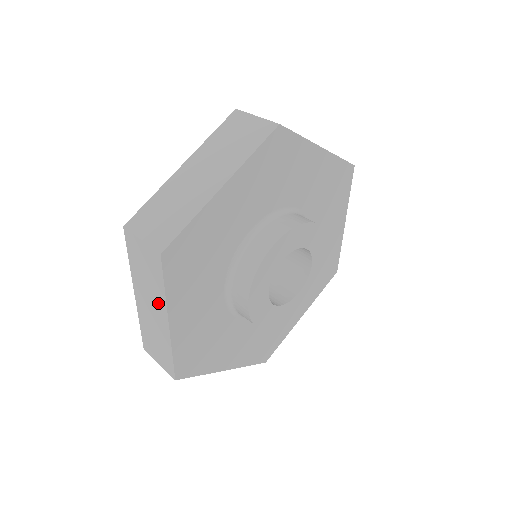
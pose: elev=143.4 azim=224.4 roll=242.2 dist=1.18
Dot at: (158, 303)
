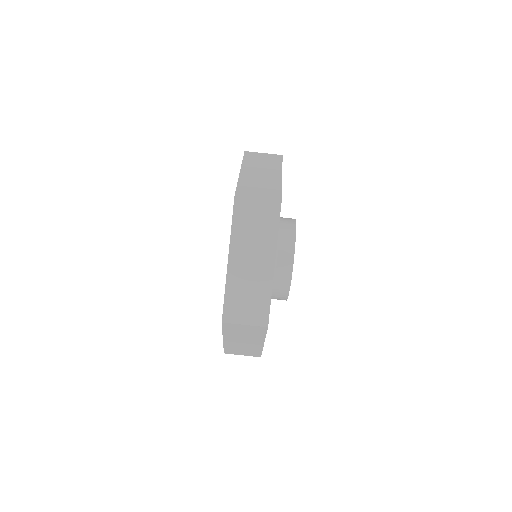
Dot at: occluded
